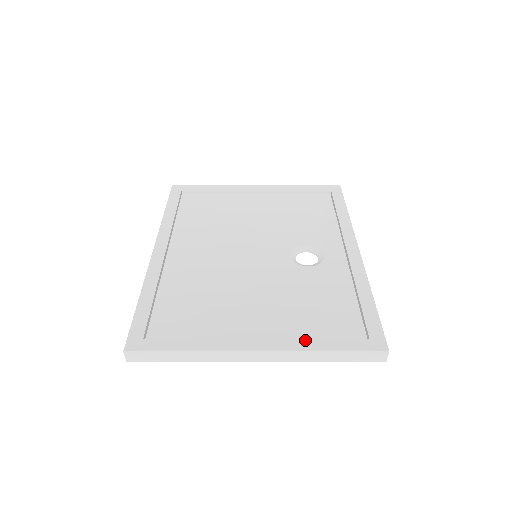
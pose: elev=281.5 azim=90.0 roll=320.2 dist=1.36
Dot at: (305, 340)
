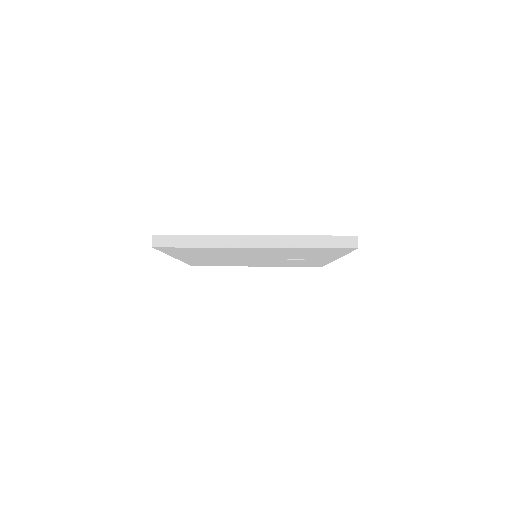
Dot at: occluded
